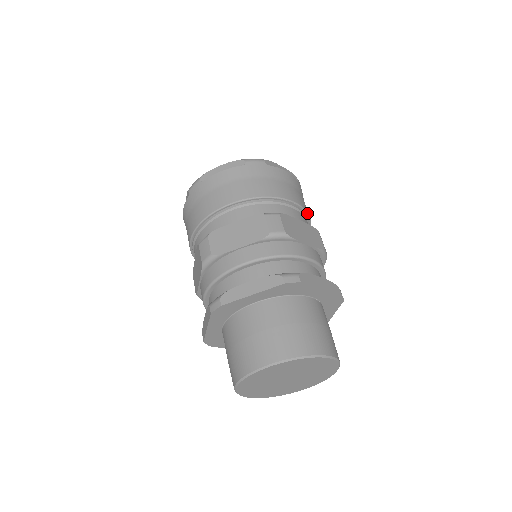
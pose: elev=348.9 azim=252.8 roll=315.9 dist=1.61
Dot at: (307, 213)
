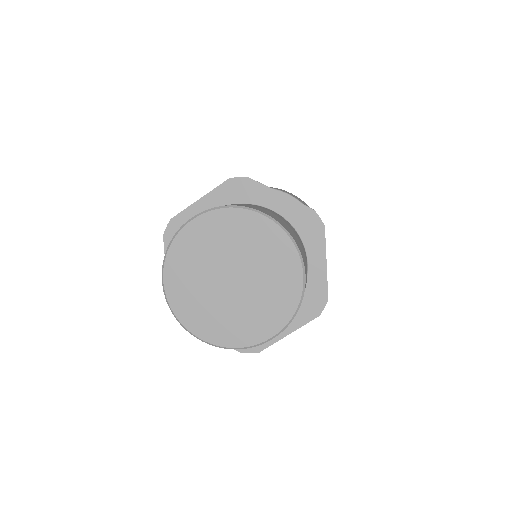
Dot at: occluded
